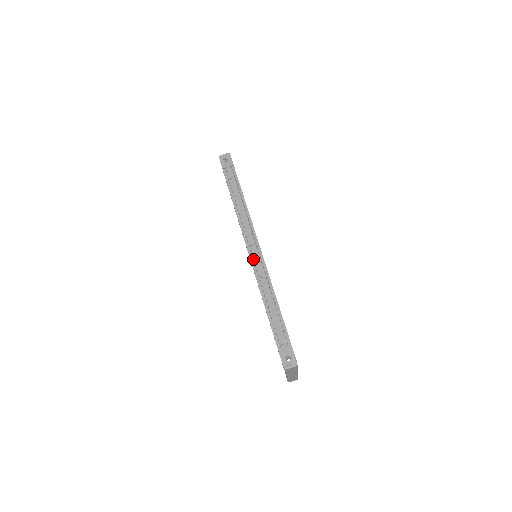
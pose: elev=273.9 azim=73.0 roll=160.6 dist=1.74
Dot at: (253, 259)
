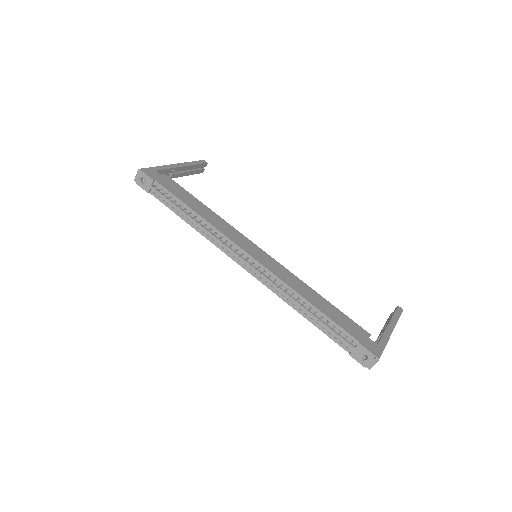
Dot at: (253, 272)
